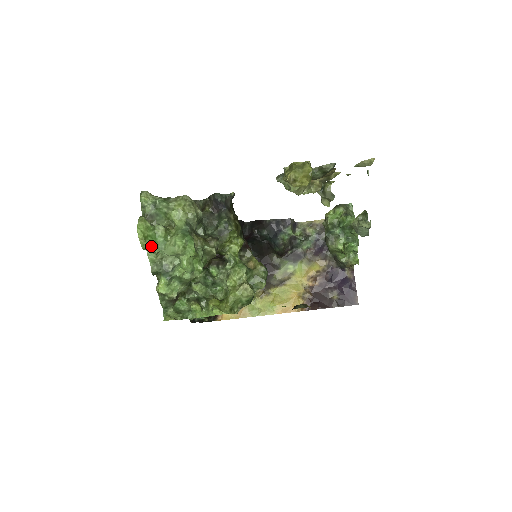
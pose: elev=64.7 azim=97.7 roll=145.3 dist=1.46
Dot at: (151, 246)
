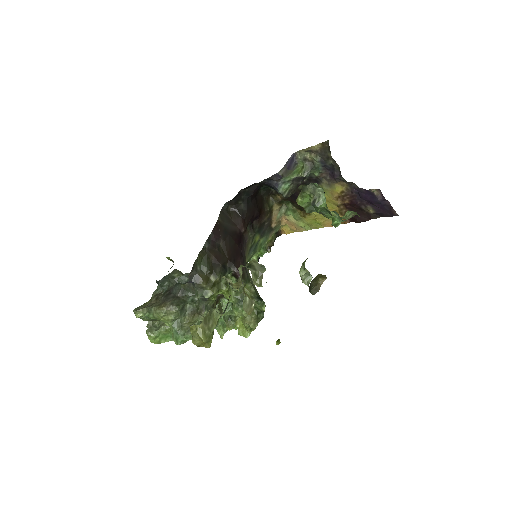
Dot at: (167, 341)
